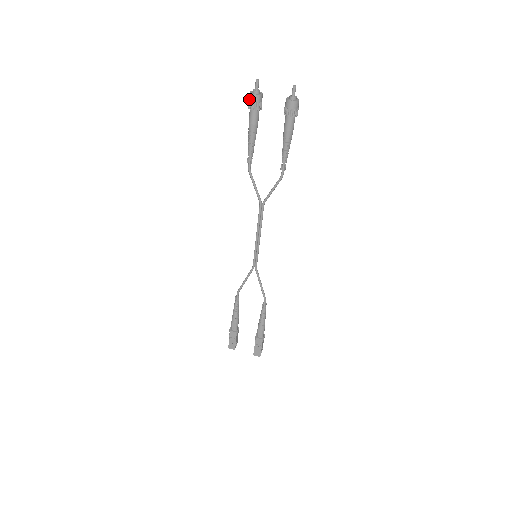
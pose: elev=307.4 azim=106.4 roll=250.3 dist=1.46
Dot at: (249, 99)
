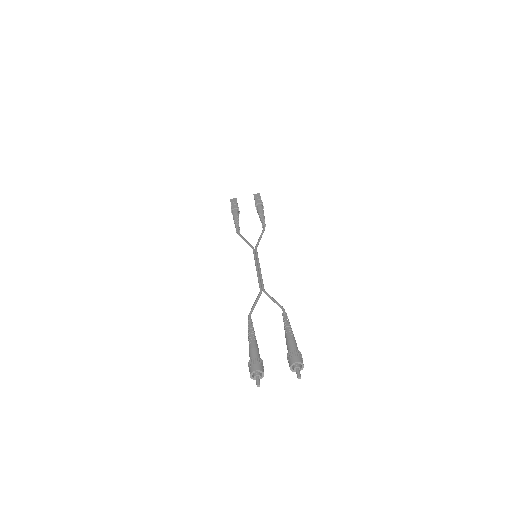
Dot at: occluded
